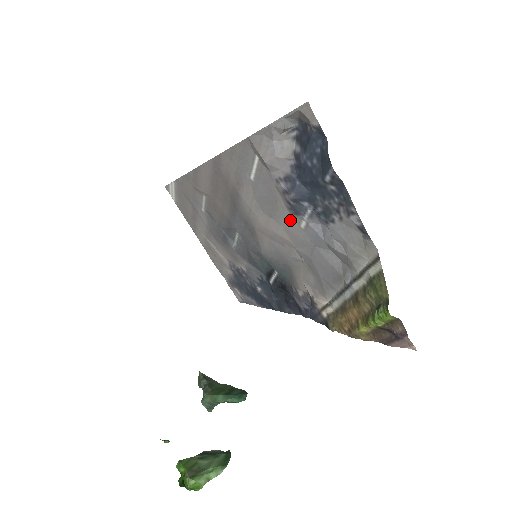
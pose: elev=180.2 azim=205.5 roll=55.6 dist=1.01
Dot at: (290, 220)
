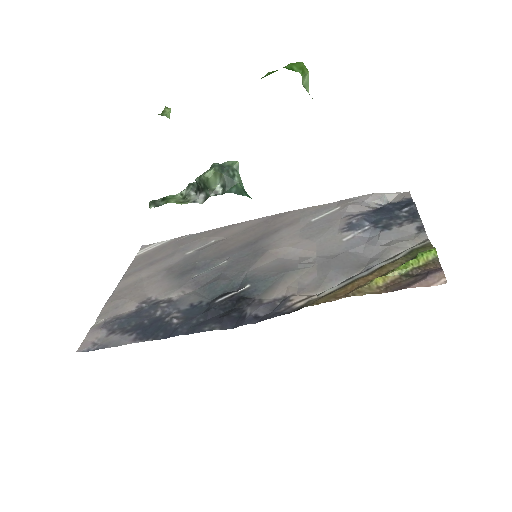
Dot at: (333, 237)
